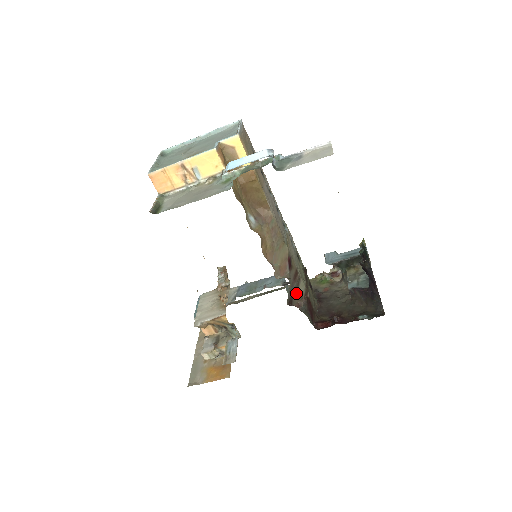
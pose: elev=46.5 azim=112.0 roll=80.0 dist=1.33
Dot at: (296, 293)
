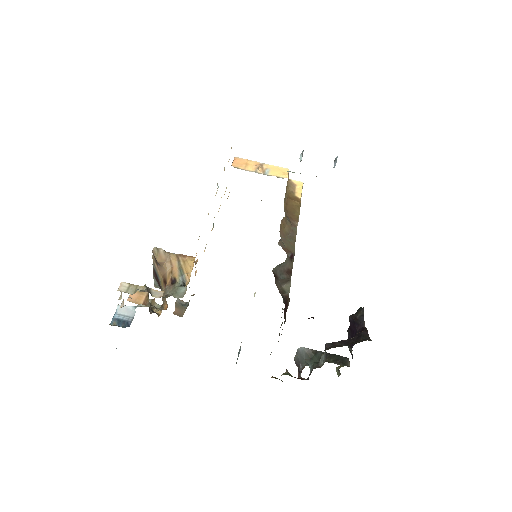
Dot at: (281, 284)
